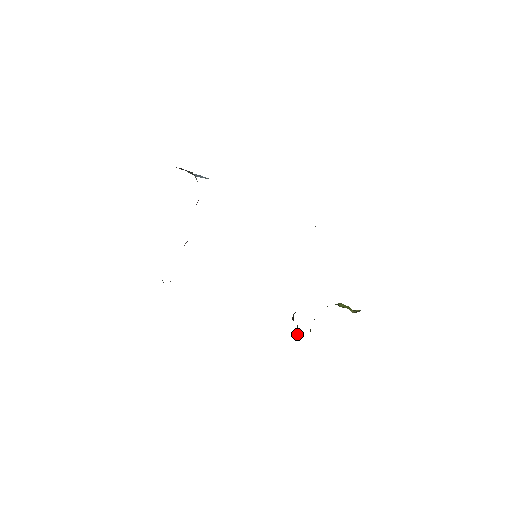
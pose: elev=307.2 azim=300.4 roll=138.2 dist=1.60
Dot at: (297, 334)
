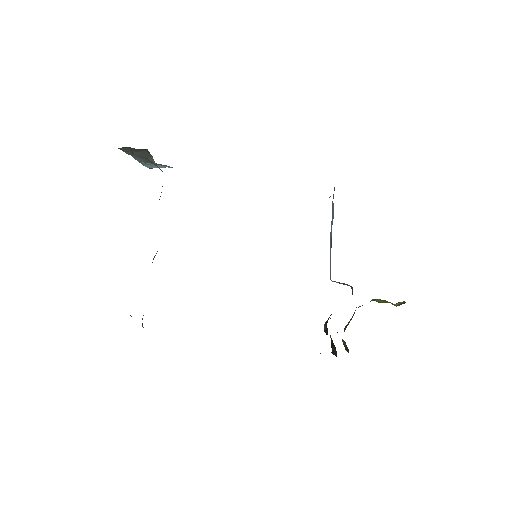
Dot at: (334, 352)
